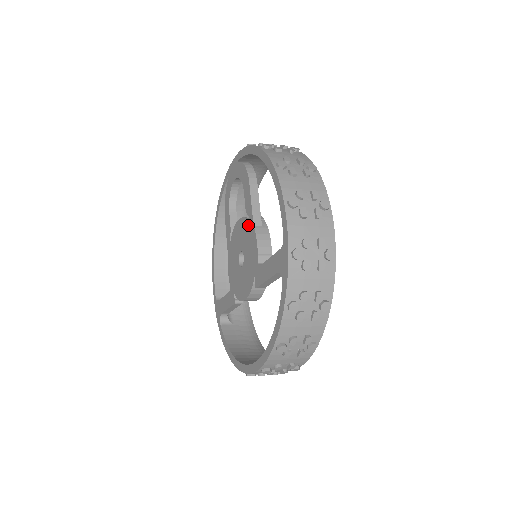
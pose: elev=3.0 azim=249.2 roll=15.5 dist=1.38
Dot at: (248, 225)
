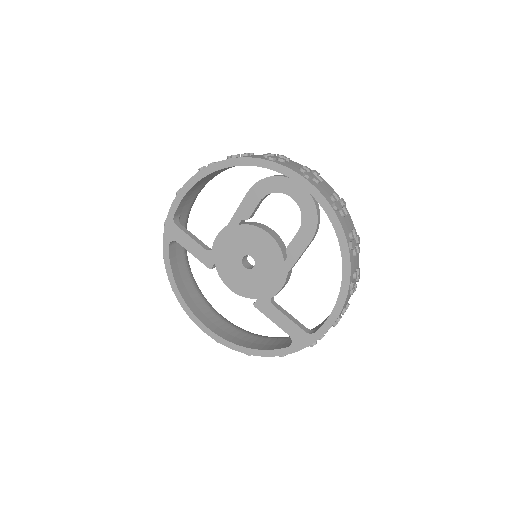
Dot at: (281, 262)
